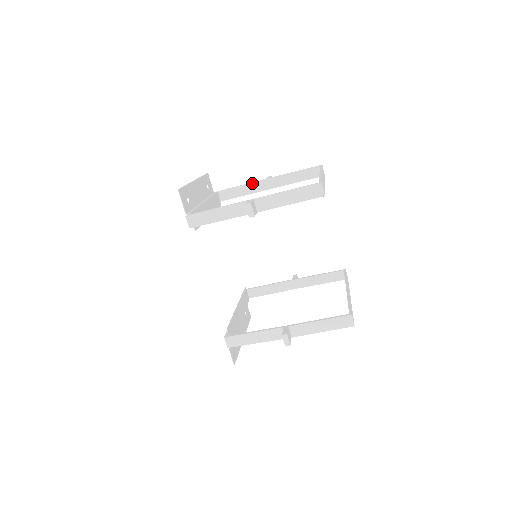
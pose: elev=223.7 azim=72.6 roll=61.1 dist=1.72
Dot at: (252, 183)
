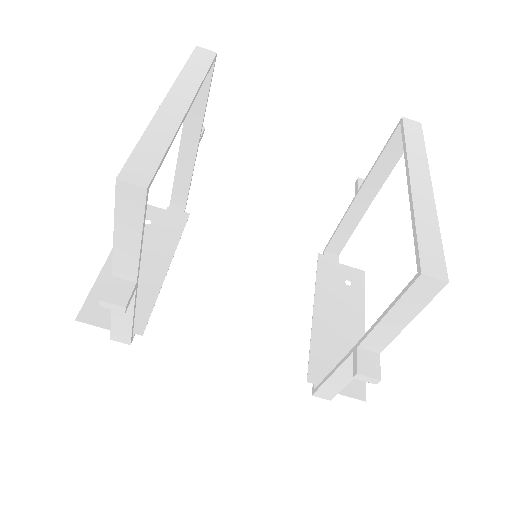
Dot at: (178, 161)
